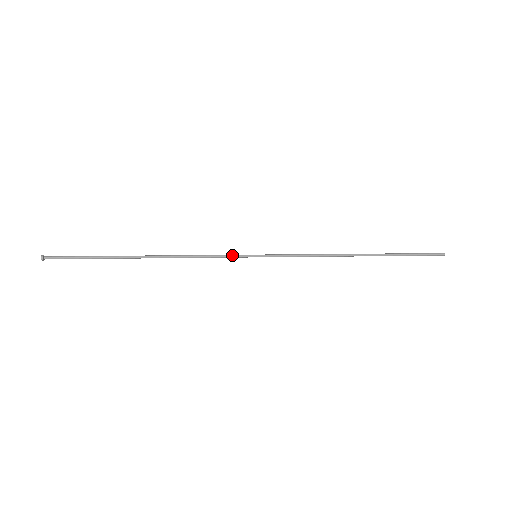
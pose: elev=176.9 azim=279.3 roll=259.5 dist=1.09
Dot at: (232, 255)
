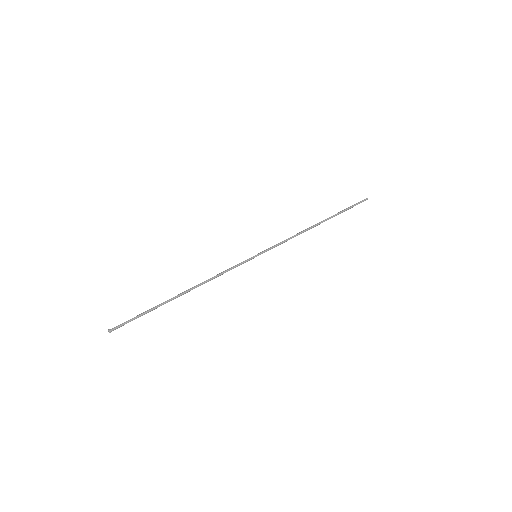
Dot at: (241, 263)
